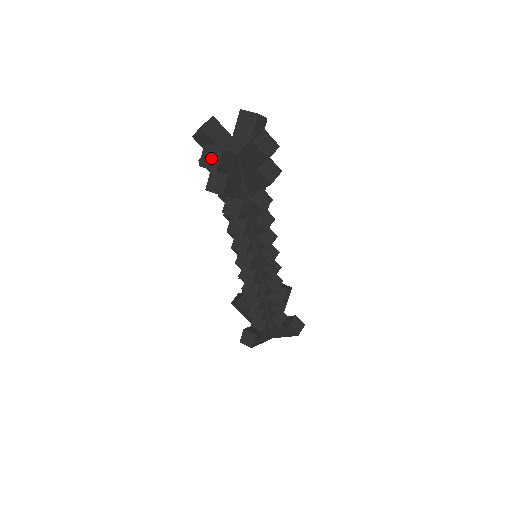
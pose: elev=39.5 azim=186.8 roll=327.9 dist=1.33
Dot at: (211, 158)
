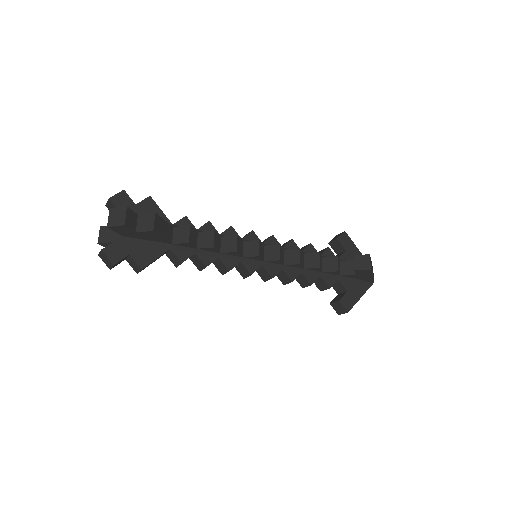
Dot at: (106, 260)
